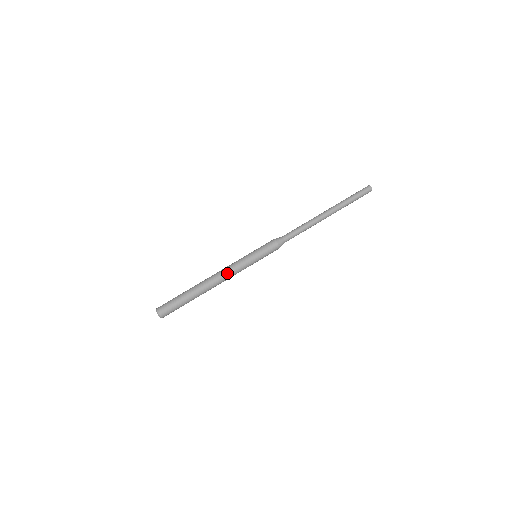
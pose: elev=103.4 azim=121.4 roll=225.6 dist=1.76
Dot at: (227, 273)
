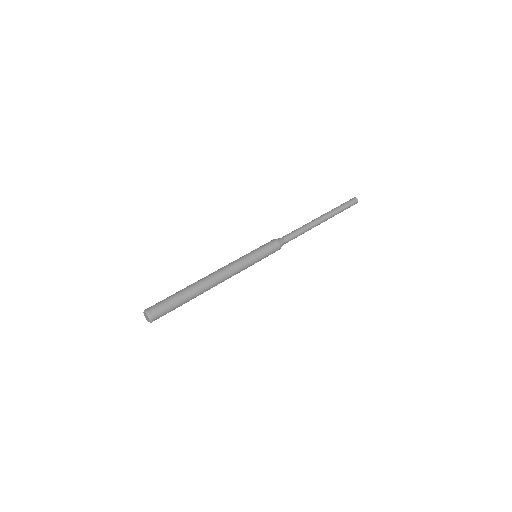
Dot at: (229, 272)
